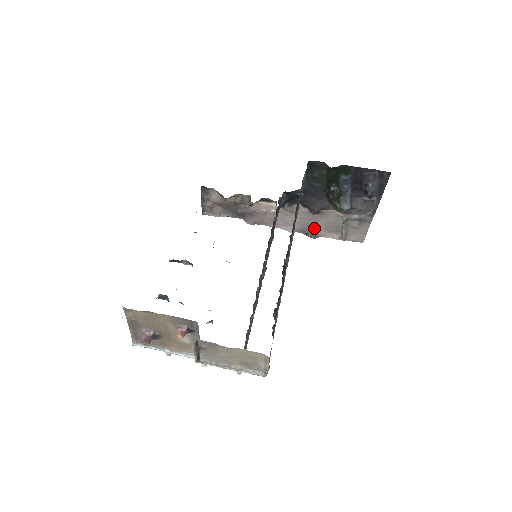
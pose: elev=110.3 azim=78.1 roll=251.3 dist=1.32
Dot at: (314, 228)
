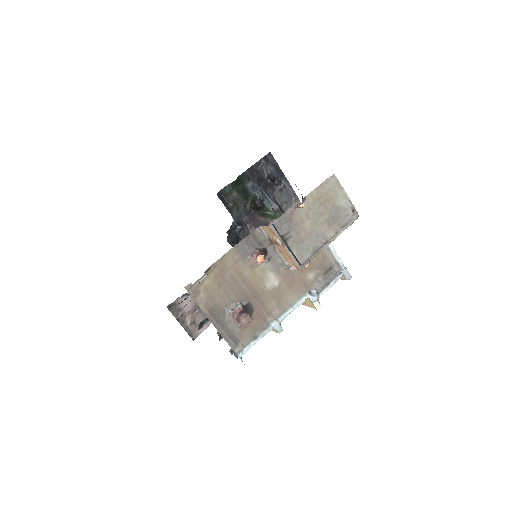
Dot at: occluded
